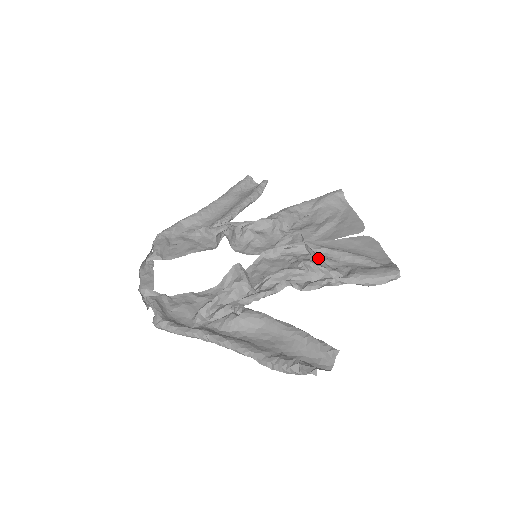
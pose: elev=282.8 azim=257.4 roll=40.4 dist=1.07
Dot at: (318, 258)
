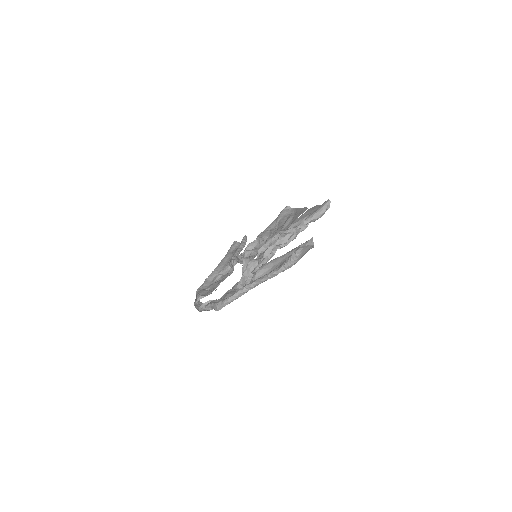
Dot at: occluded
